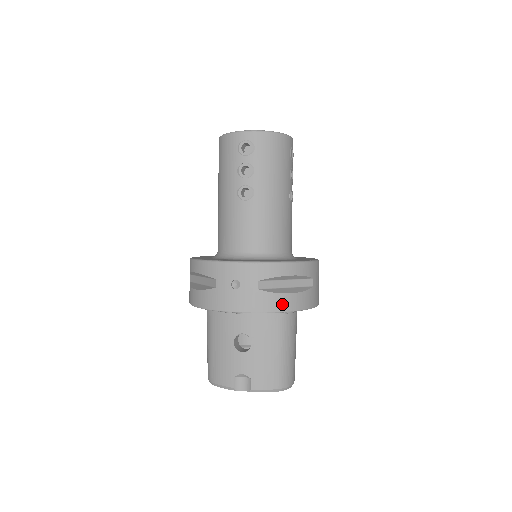
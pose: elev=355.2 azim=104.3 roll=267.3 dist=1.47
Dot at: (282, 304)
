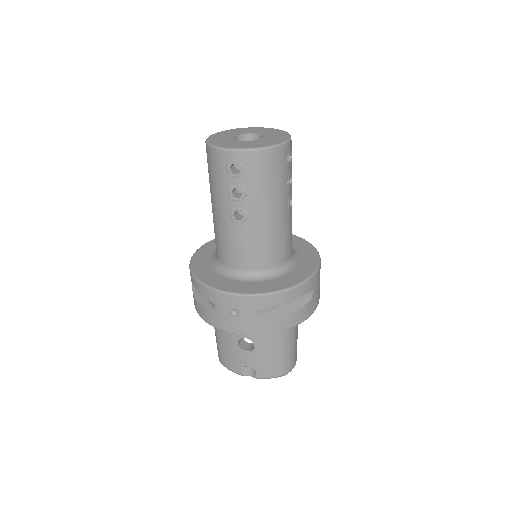
Dot at: (280, 325)
